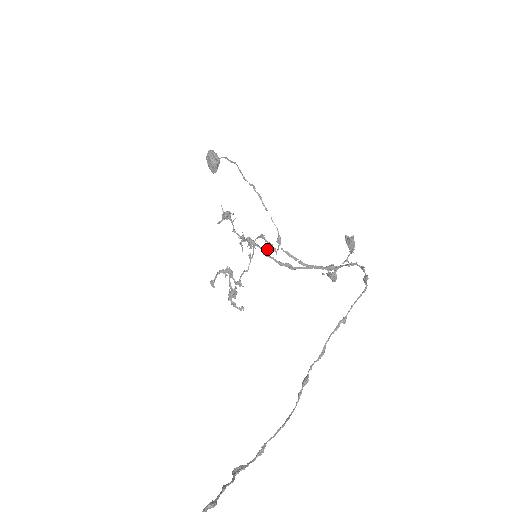
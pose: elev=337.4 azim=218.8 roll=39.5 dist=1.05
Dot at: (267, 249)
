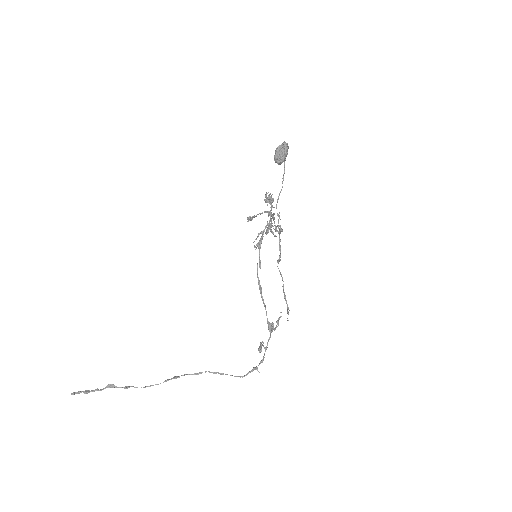
Dot at: (259, 264)
